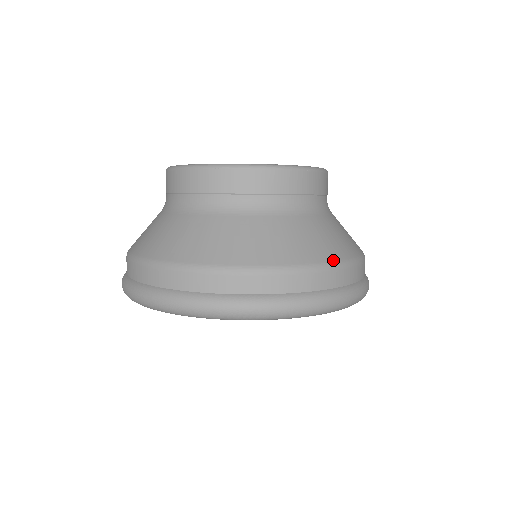
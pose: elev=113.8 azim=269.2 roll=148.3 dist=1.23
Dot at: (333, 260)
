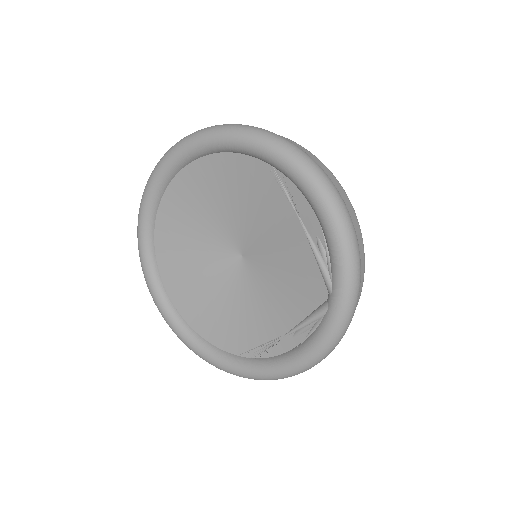
Dot at: occluded
